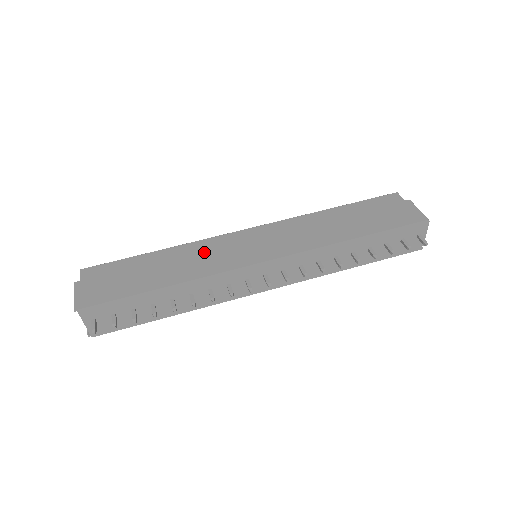
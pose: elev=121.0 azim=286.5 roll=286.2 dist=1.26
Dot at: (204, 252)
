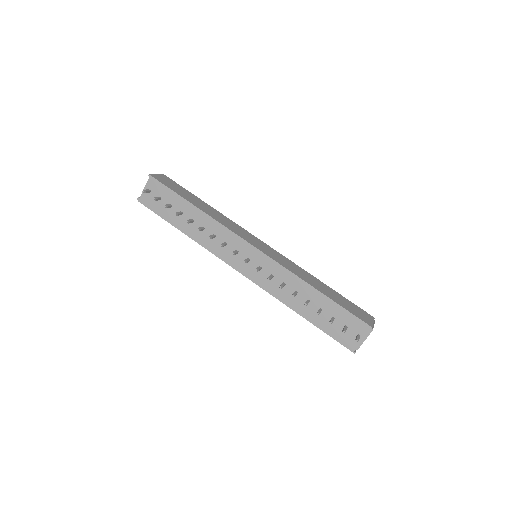
Dot at: (233, 222)
